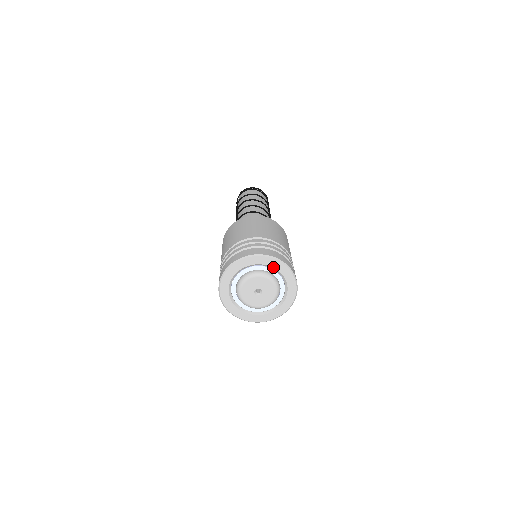
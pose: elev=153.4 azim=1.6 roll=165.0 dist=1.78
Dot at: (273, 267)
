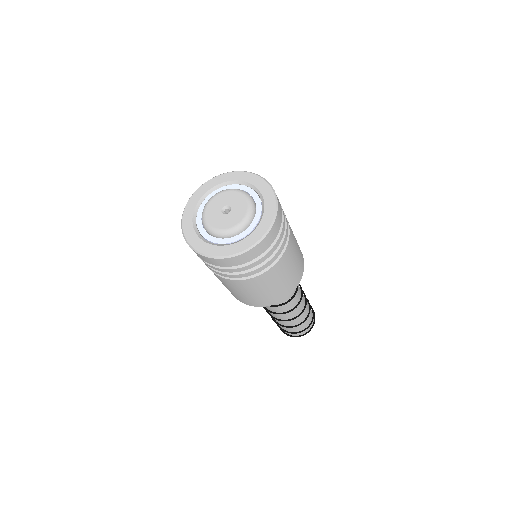
Dot at: (257, 188)
